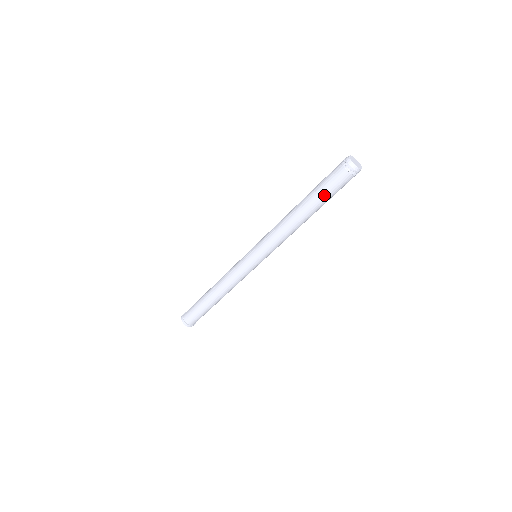
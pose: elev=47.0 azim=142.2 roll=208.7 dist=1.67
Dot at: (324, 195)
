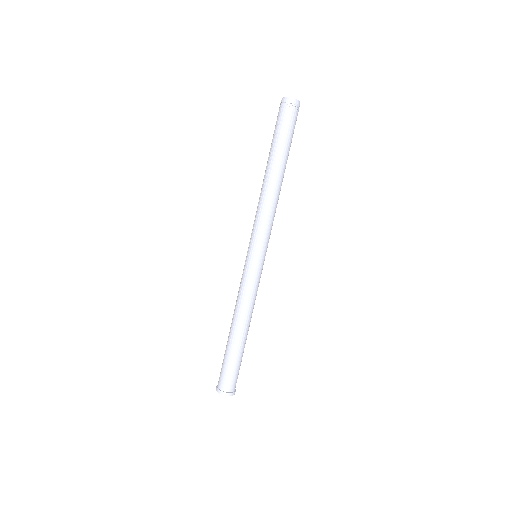
Dot at: (288, 144)
